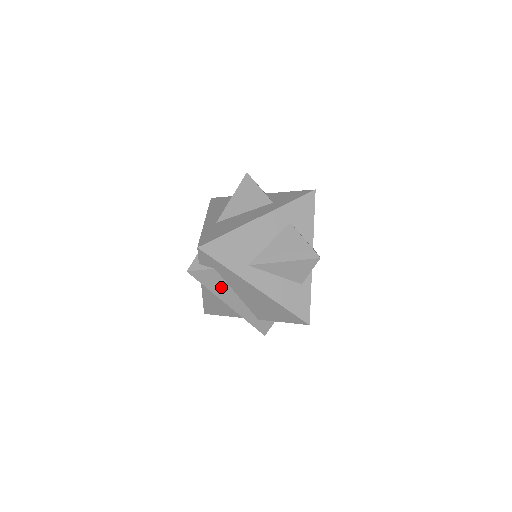
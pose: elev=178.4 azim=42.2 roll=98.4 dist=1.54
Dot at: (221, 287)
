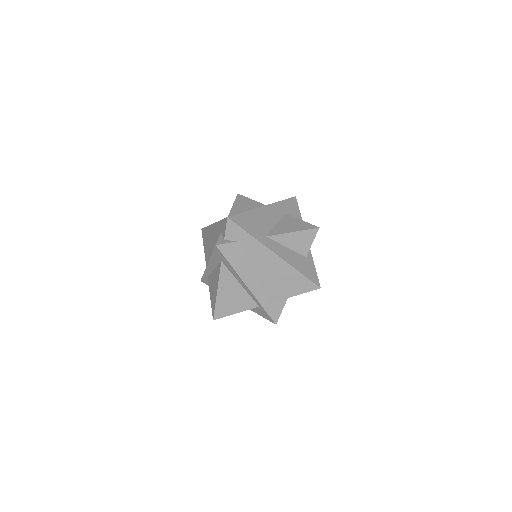
Dot at: (242, 263)
